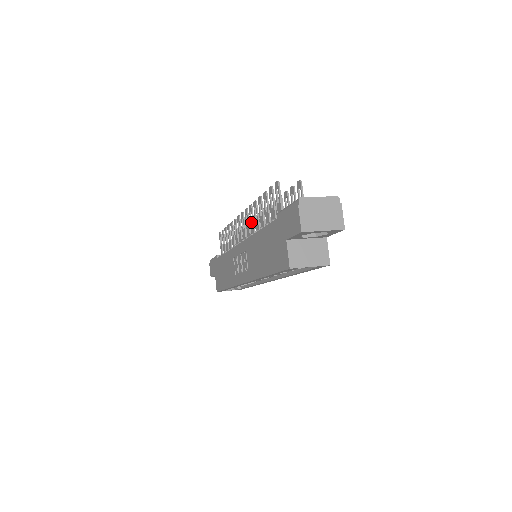
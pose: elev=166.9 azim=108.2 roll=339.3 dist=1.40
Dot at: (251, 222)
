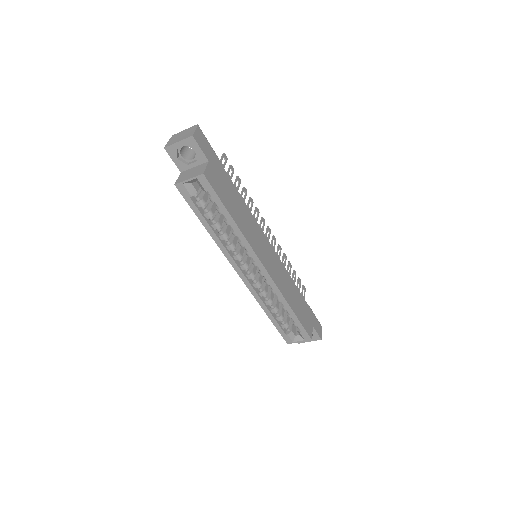
Dot at: occluded
